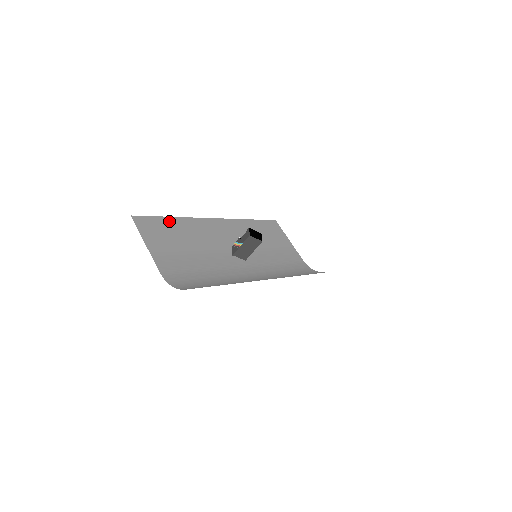
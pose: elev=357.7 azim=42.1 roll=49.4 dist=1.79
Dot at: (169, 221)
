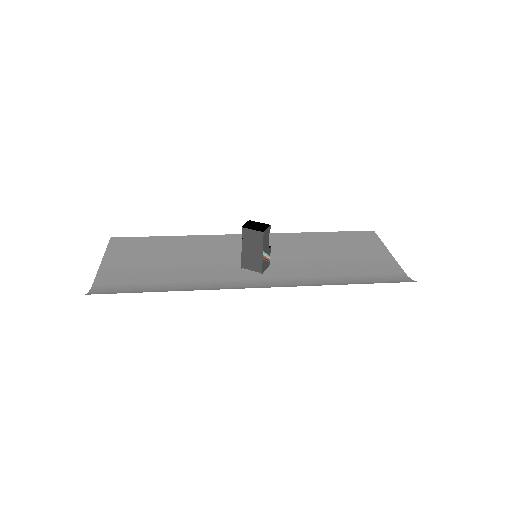
Dot at: (163, 240)
